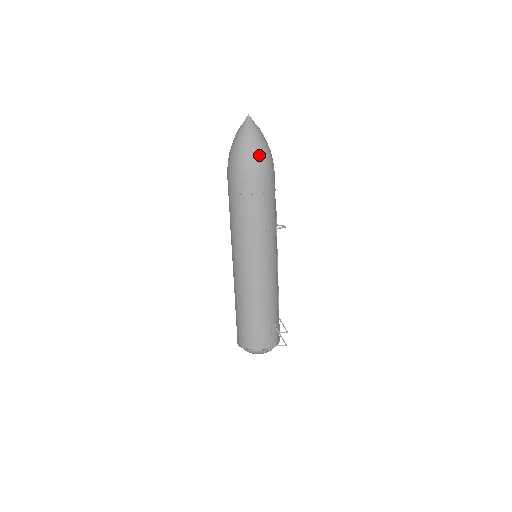
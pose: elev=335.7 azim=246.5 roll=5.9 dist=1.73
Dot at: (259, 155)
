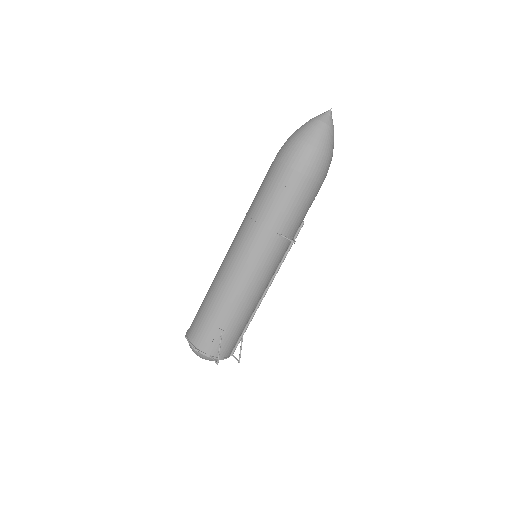
Dot at: (307, 147)
